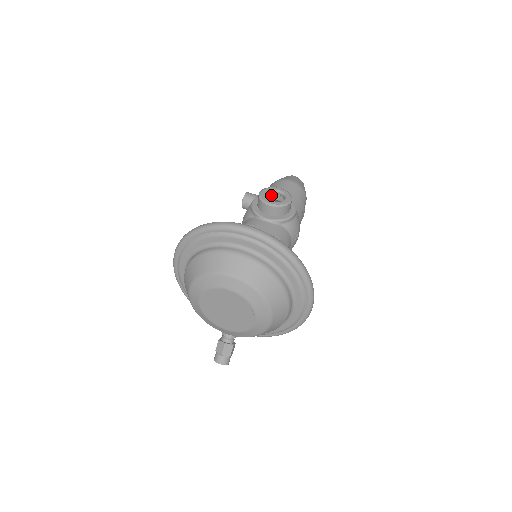
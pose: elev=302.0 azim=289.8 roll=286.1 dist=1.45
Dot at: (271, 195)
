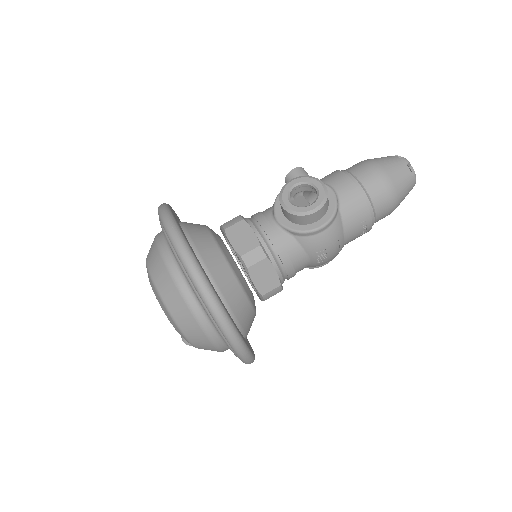
Dot at: occluded
